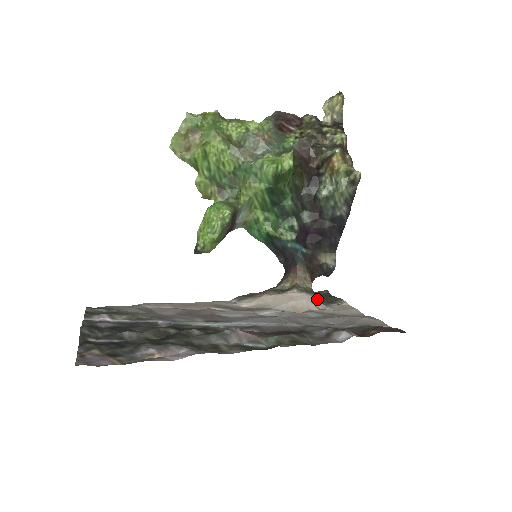
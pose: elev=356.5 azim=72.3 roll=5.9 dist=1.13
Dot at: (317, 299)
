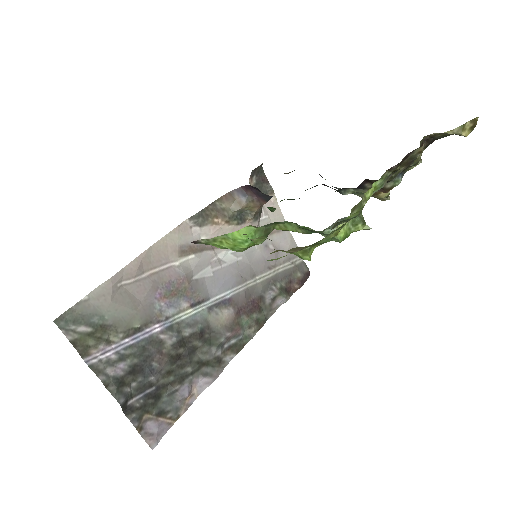
Dot at: (261, 212)
